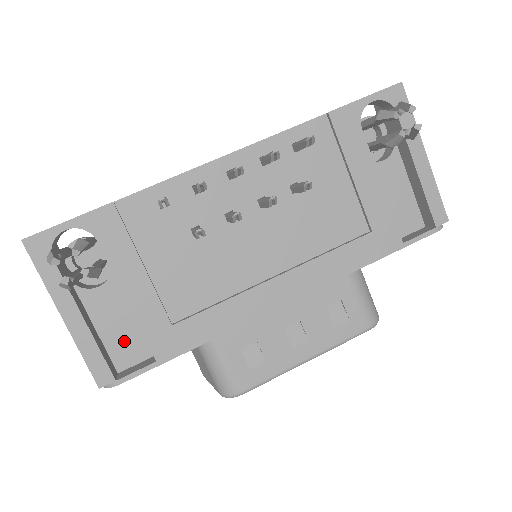
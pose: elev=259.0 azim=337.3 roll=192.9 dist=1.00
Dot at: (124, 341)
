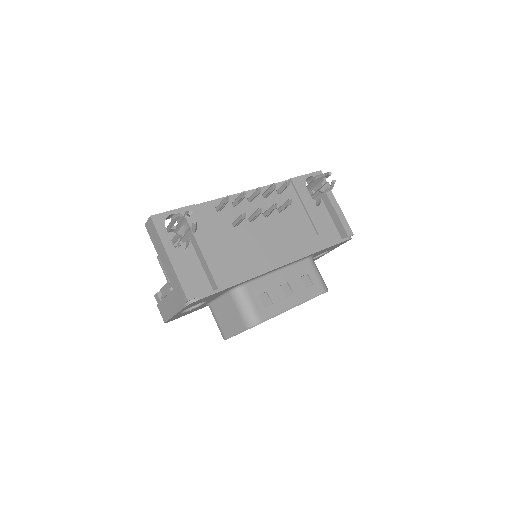
Dot at: (196, 282)
